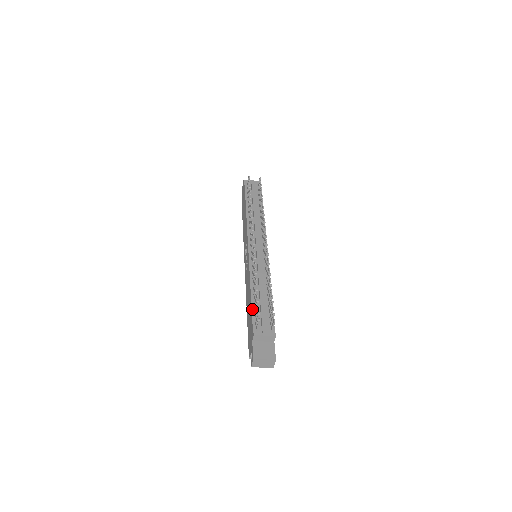
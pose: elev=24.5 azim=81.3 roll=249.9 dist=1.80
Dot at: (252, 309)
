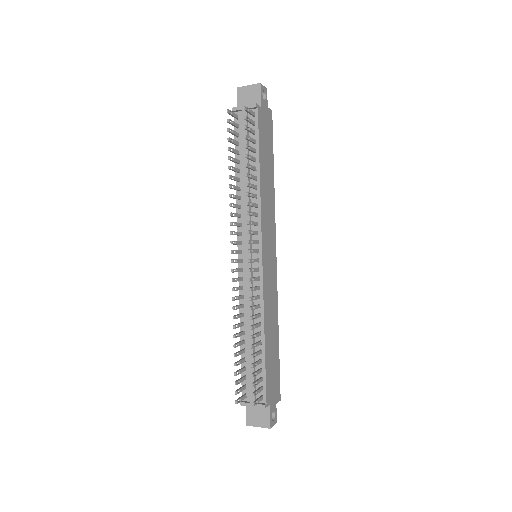
Dot at: (241, 364)
